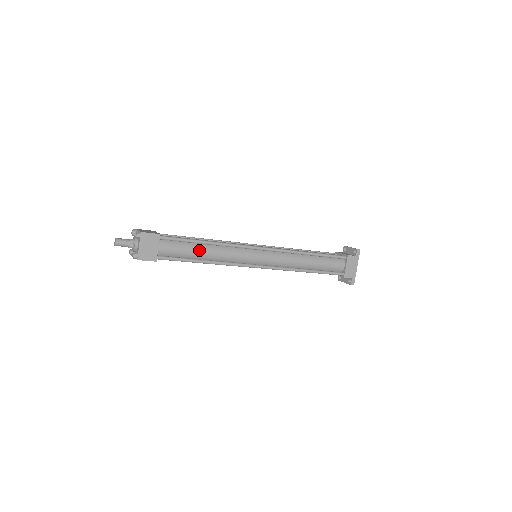
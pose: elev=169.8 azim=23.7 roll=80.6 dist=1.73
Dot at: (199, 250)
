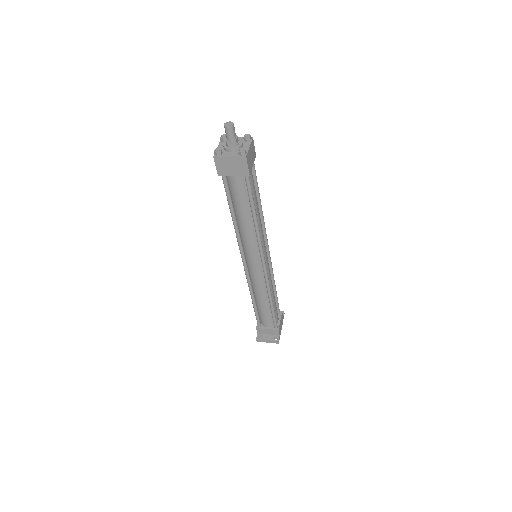
Dot at: (257, 203)
